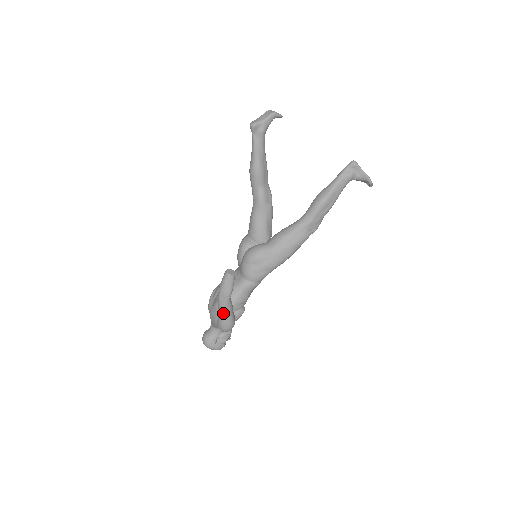
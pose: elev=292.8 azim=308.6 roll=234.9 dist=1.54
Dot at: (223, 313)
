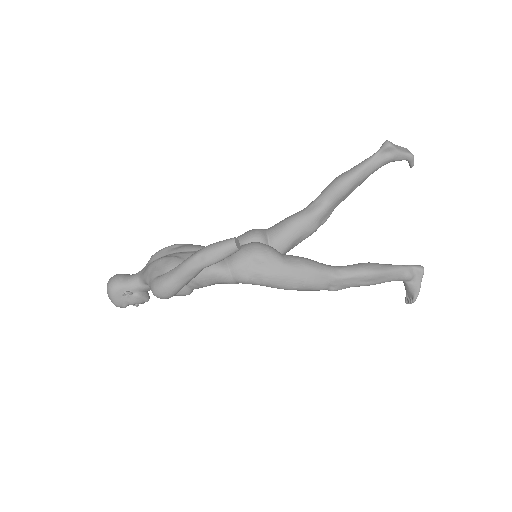
Dot at: (179, 274)
